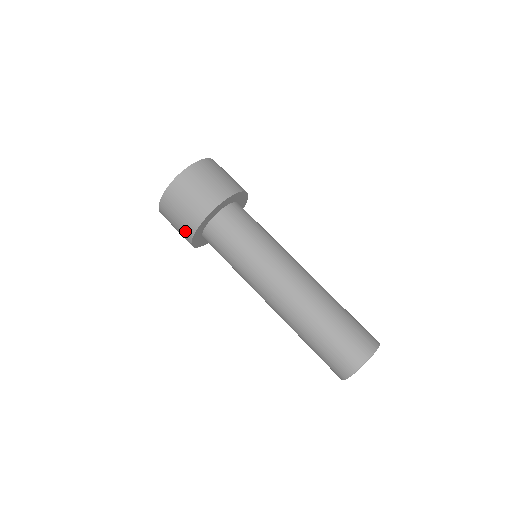
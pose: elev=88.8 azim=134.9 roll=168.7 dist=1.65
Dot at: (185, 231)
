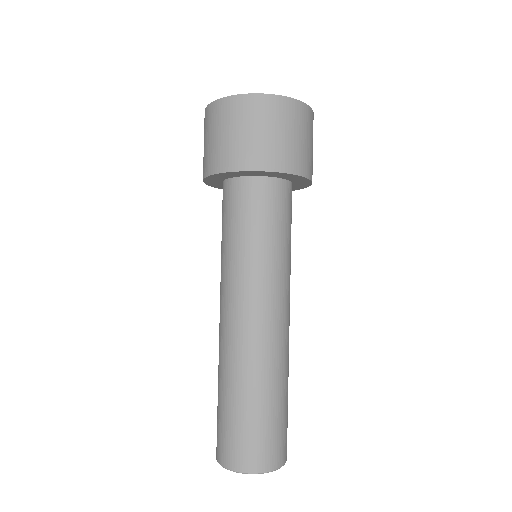
Dot at: (210, 160)
